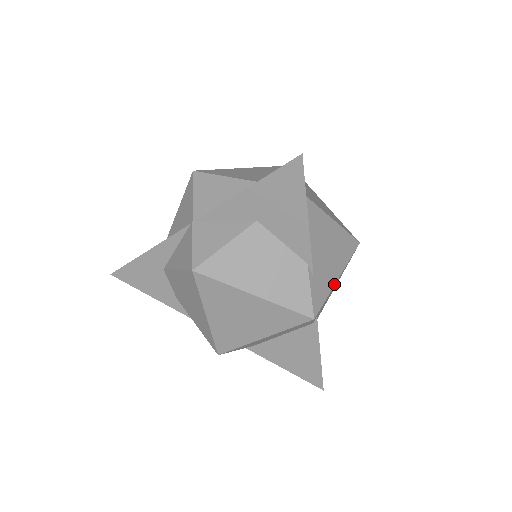
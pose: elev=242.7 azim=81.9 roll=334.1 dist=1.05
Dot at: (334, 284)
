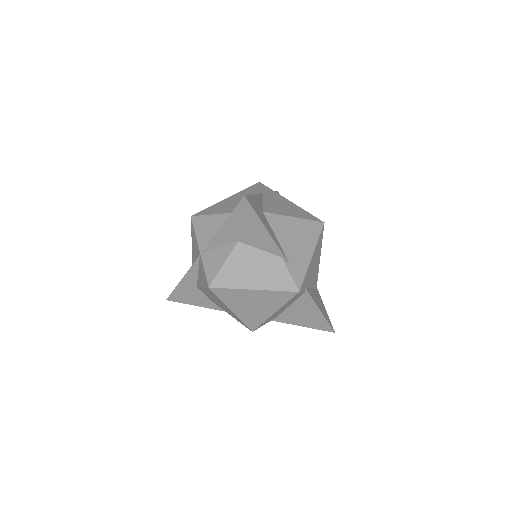
Dot at: (309, 262)
